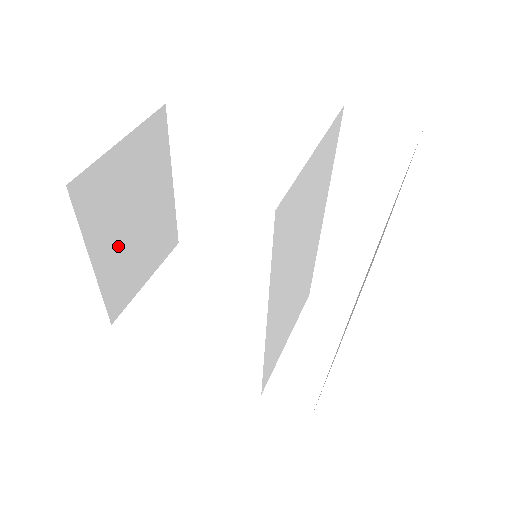
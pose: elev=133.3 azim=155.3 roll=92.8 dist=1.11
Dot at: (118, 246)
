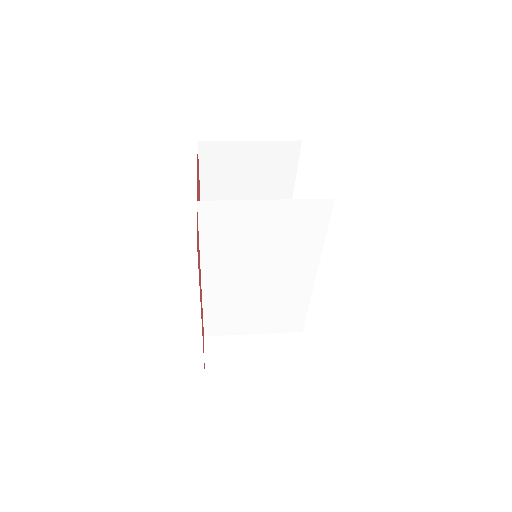
Dot at: (226, 199)
